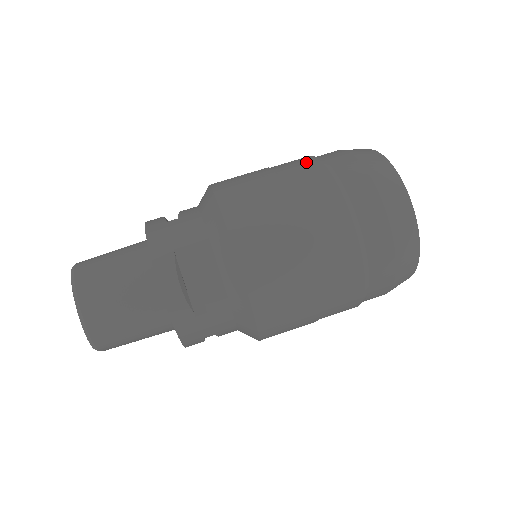
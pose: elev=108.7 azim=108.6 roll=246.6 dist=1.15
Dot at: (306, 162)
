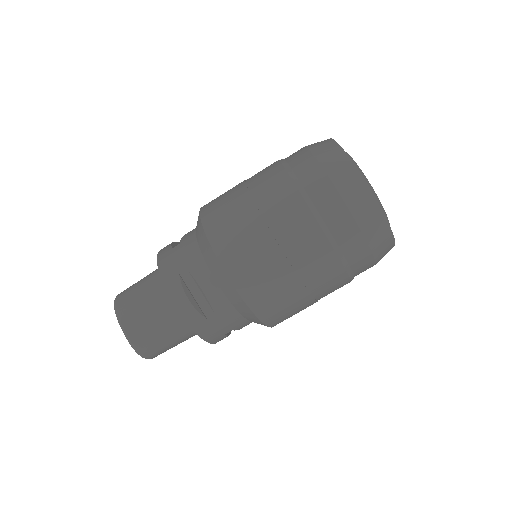
Dot at: (272, 169)
